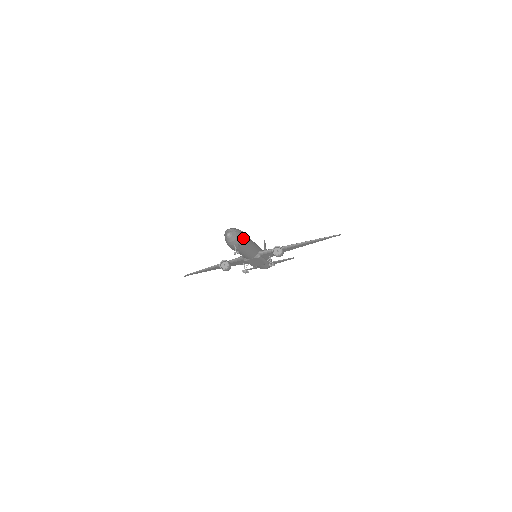
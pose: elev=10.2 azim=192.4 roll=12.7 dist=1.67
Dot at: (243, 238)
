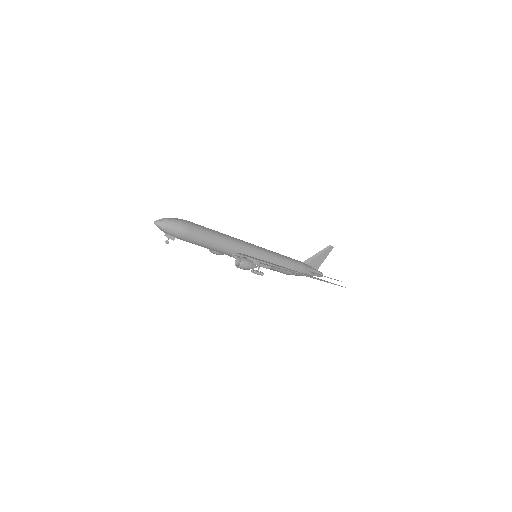
Dot at: (179, 232)
